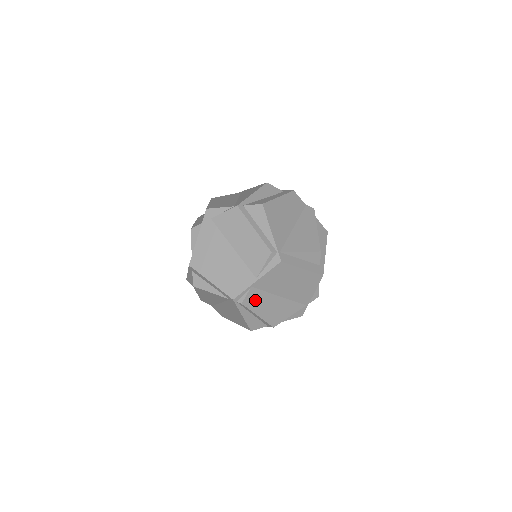
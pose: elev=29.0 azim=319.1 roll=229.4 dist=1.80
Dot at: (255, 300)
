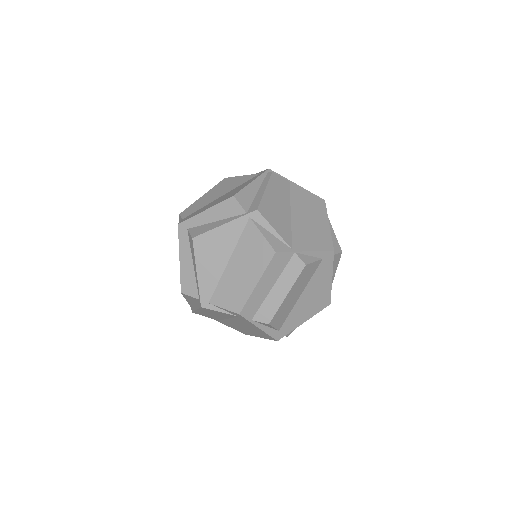
Dot at: (279, 186)
